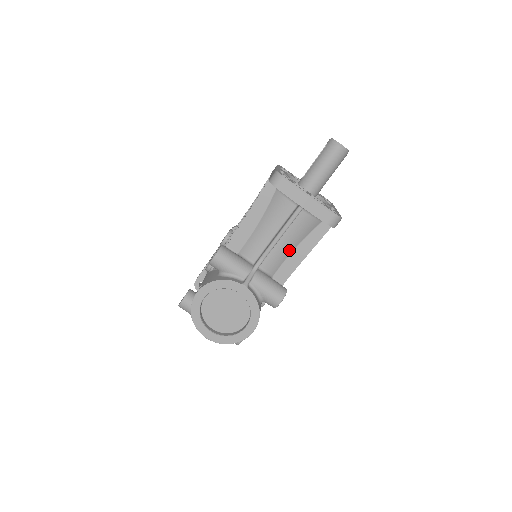
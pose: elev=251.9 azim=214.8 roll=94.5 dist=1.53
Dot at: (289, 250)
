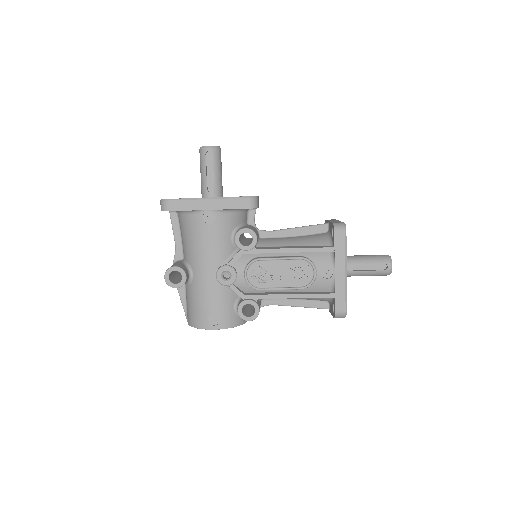
Dot at: occluded
